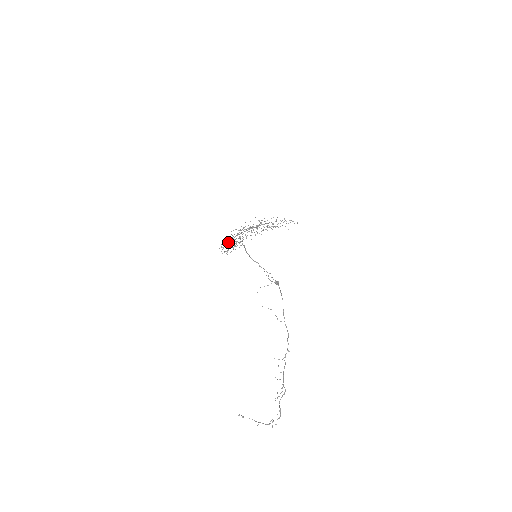
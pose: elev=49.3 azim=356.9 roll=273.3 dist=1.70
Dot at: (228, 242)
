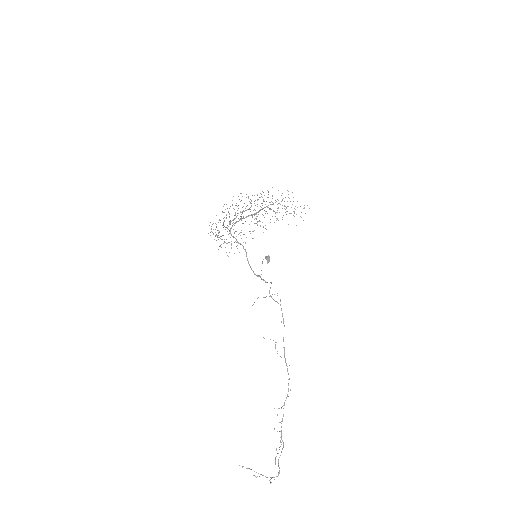
Dot at: occluded
